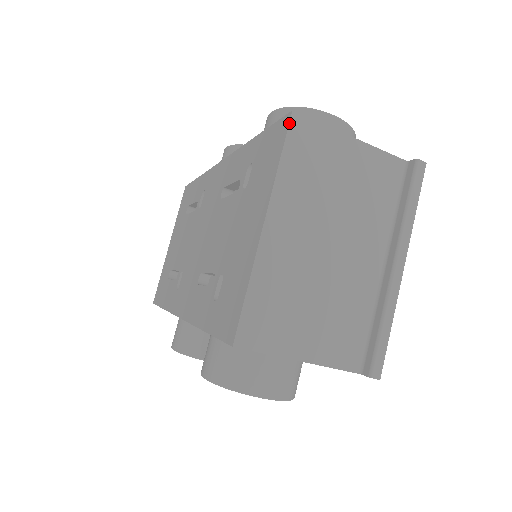
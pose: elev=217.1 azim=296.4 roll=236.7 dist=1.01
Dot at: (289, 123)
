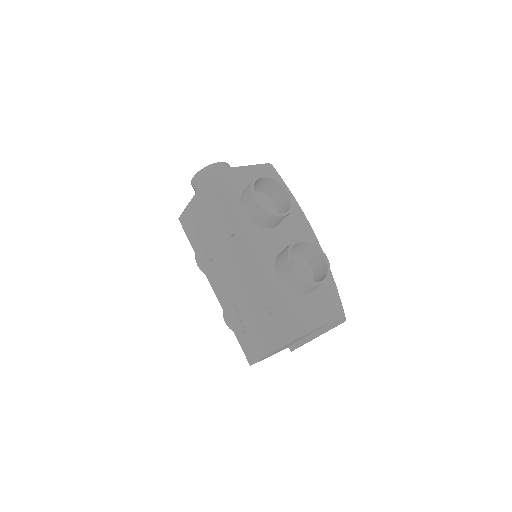
Dot at: occluded
